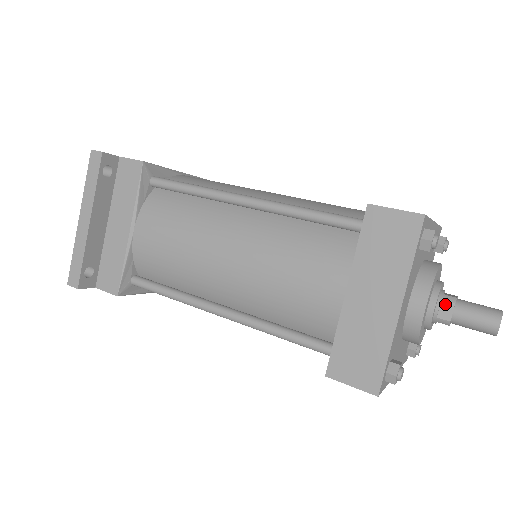
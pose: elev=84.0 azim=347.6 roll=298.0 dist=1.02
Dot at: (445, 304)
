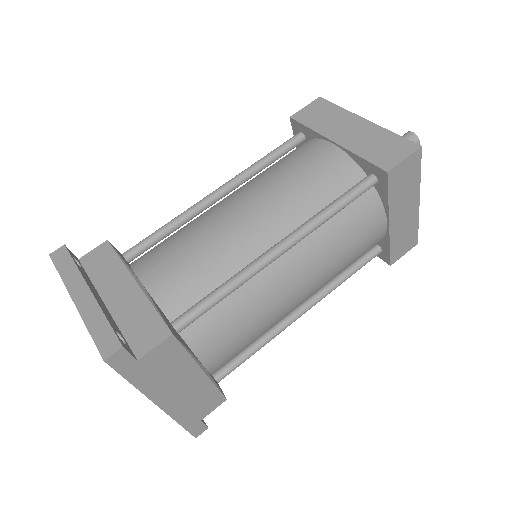
Dot at: occluded
